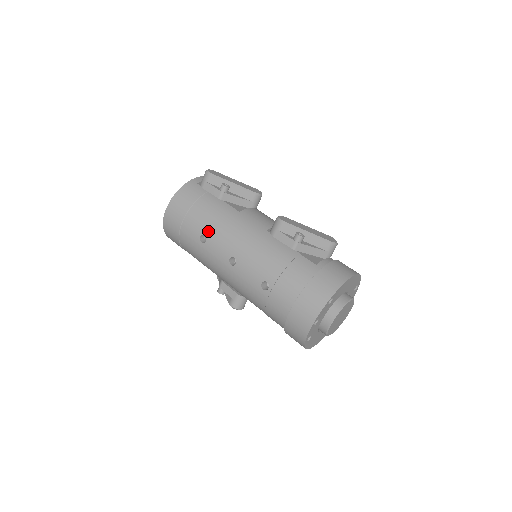
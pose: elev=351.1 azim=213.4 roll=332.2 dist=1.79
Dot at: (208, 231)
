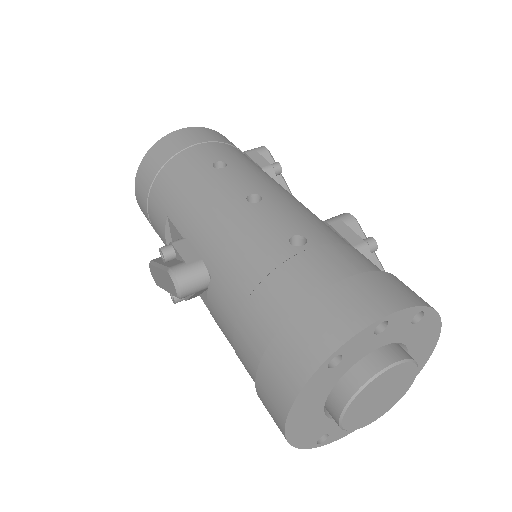
Dot at: (236, 163)
